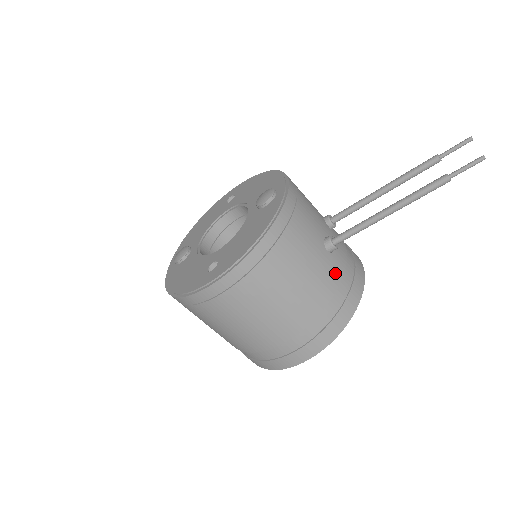
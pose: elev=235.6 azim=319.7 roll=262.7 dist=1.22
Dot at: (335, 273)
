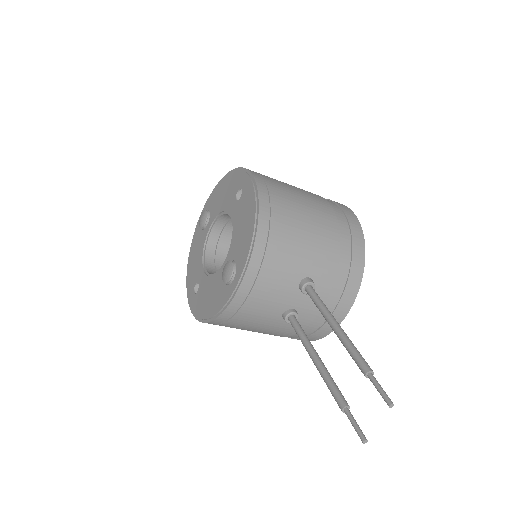
Dot at: occluded
